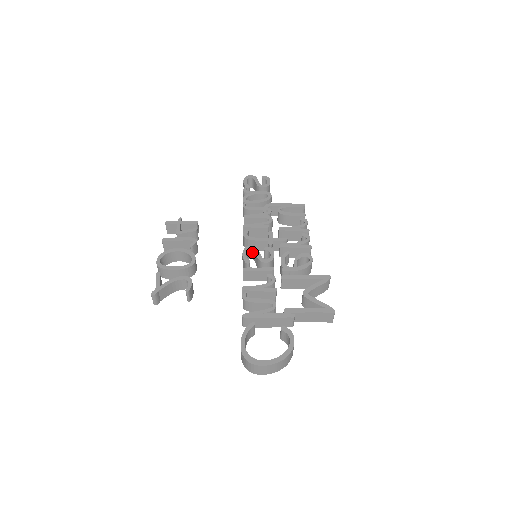
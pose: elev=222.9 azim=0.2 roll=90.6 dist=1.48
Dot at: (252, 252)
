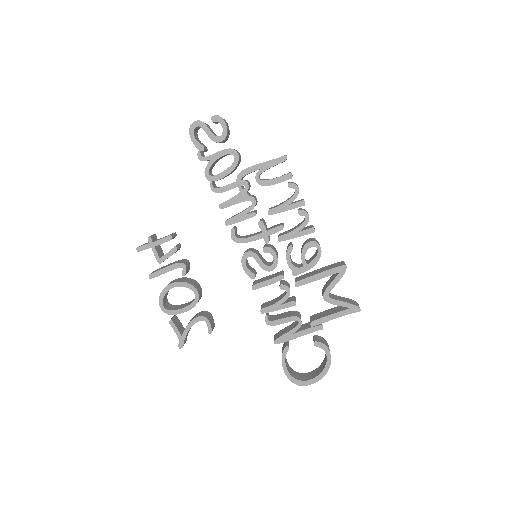
Dot at: (250, 255)
